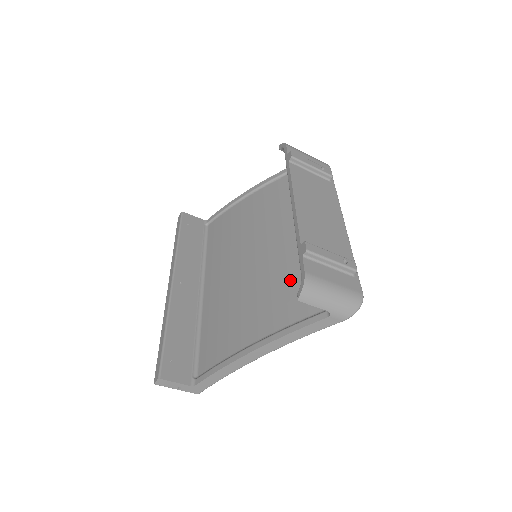
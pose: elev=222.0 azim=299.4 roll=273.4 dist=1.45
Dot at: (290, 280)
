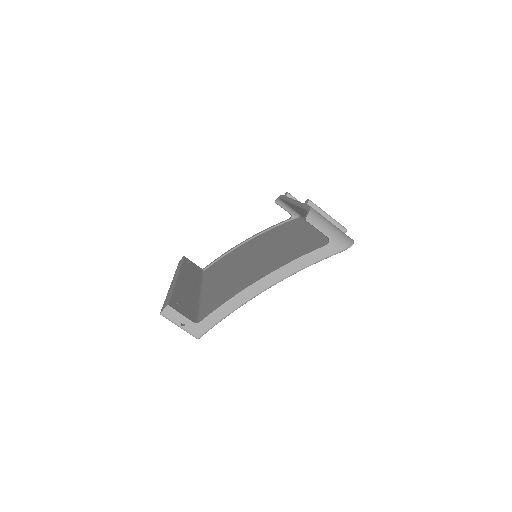
Dot at: (290, 248)
